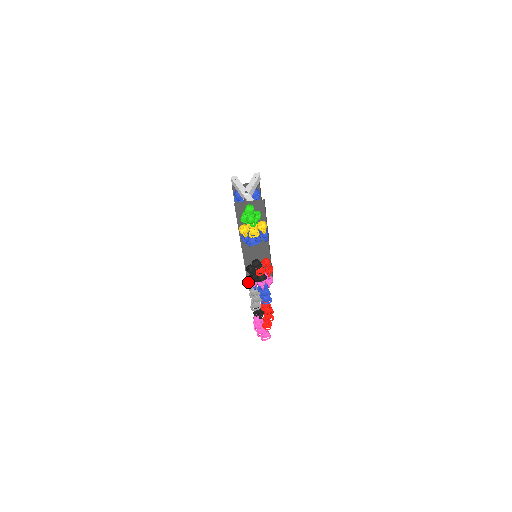
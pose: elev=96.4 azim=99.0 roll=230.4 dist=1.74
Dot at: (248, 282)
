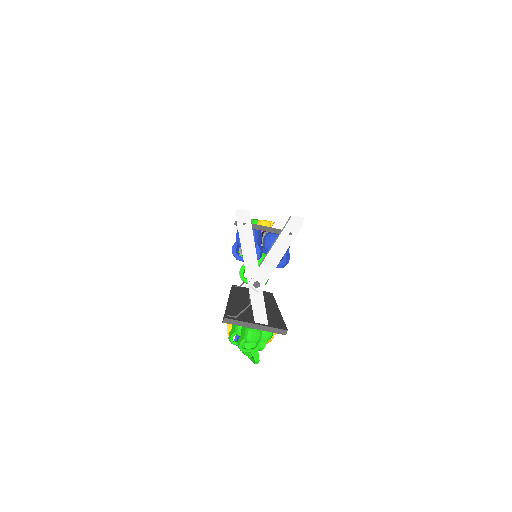
Dot at: occluded
